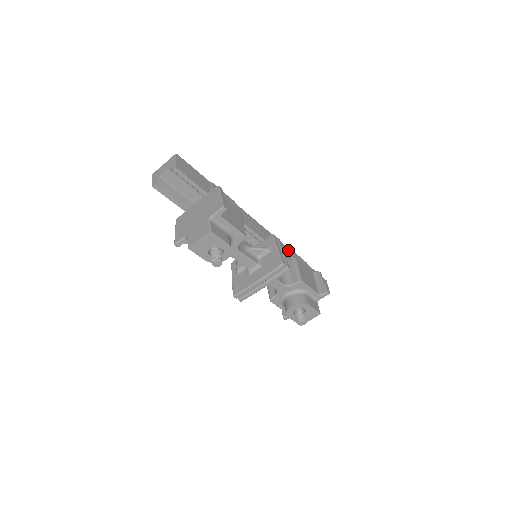
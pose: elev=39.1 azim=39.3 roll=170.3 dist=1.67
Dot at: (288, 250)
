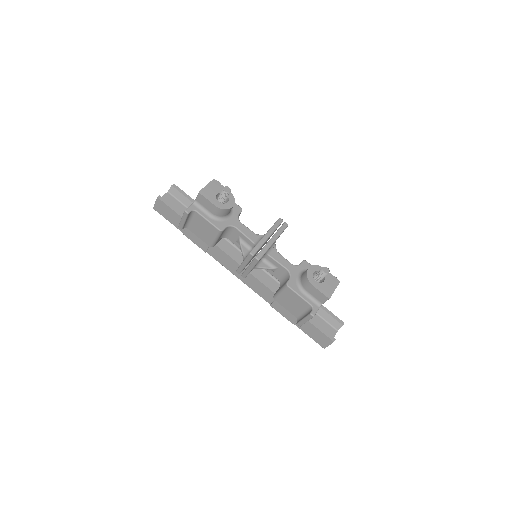
Dot at: occluded
